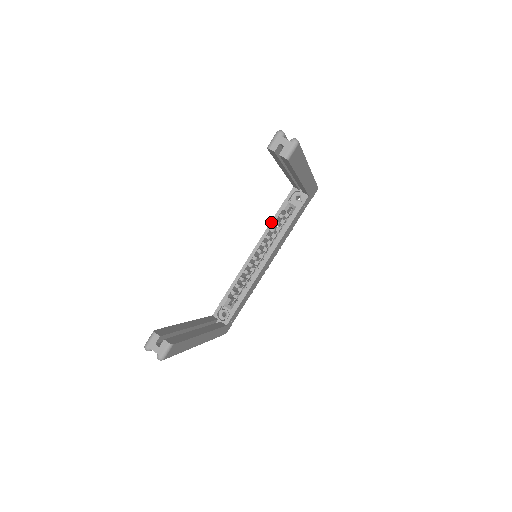
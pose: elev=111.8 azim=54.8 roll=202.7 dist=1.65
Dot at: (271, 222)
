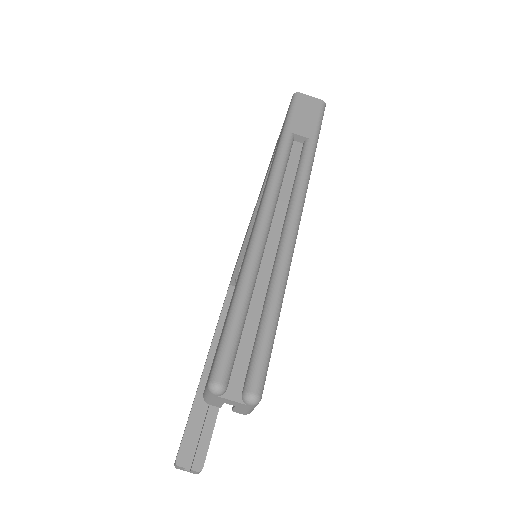
Dot at: (260, 196)
